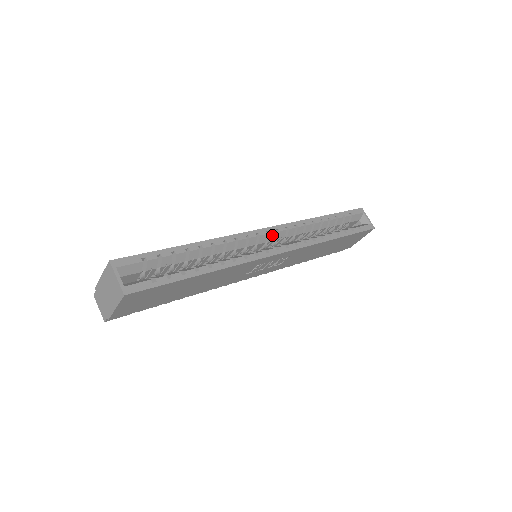
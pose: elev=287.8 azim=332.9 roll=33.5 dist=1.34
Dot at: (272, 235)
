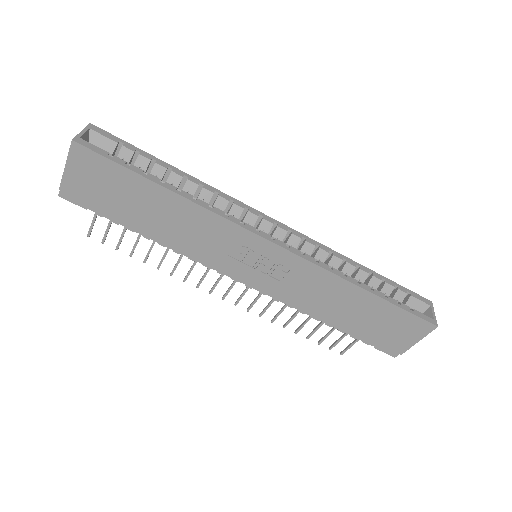
Dot at: (280, 231)
